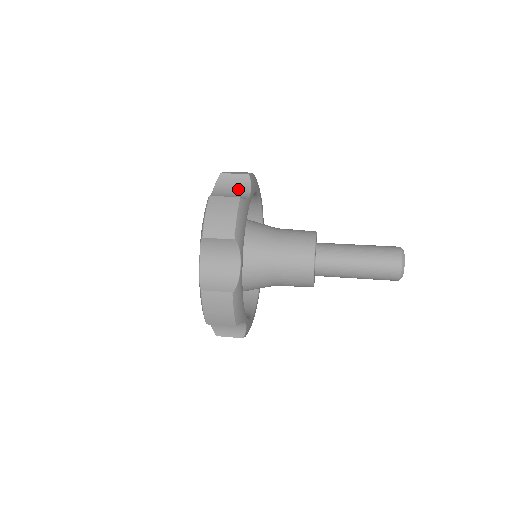
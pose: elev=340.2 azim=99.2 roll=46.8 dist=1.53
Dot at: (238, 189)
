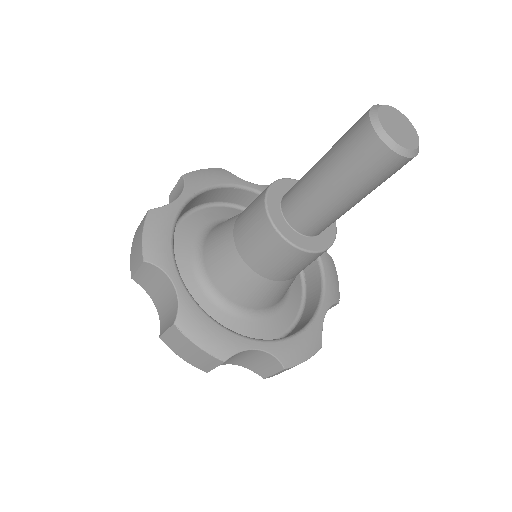
Dot at: occluded
